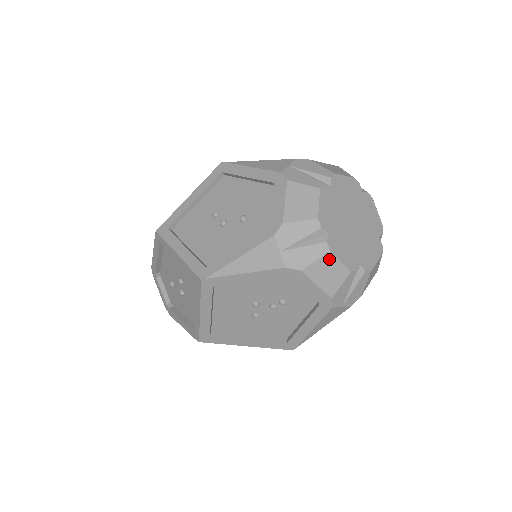
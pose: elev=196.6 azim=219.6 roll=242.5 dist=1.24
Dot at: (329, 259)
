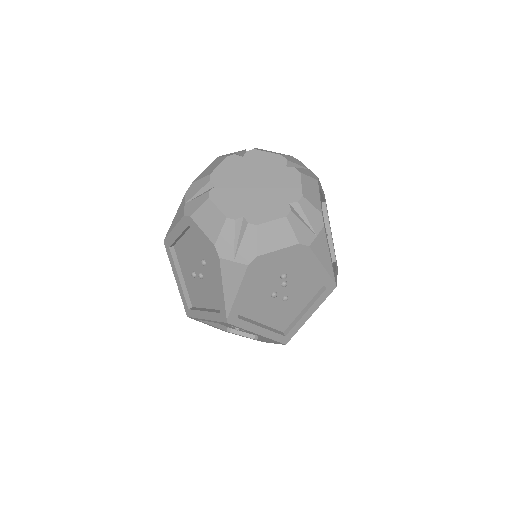
Dot at: (263, 229)
